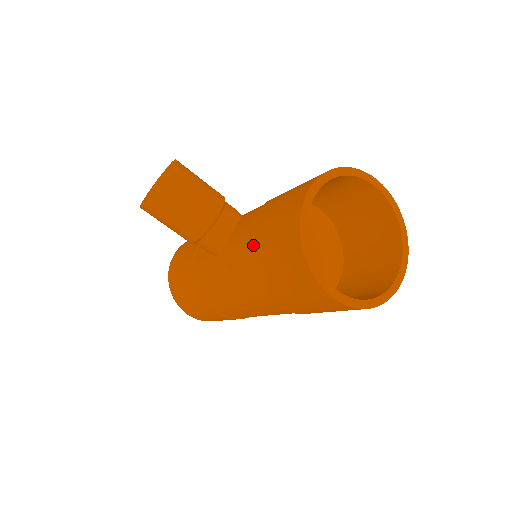
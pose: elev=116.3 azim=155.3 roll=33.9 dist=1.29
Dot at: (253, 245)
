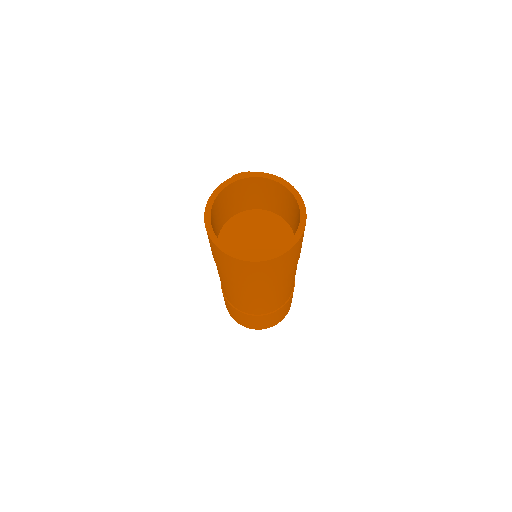
Dot at: occluded
